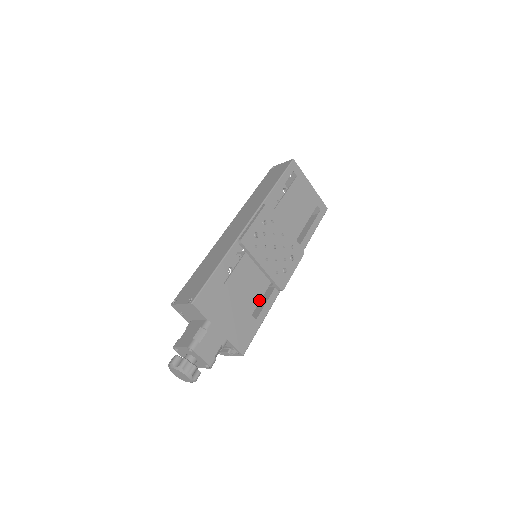
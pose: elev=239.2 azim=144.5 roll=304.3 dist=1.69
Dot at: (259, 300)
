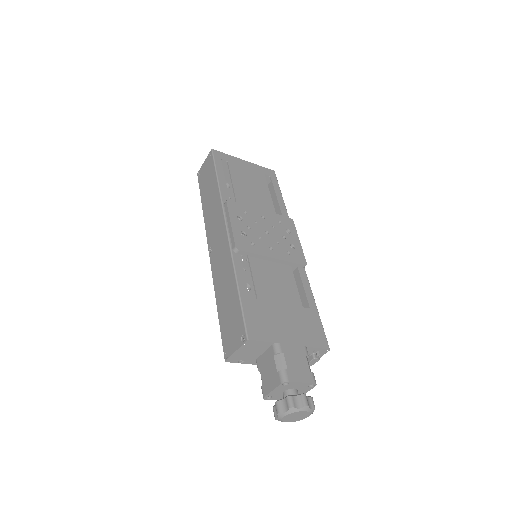
Dot at: (296, 289)
